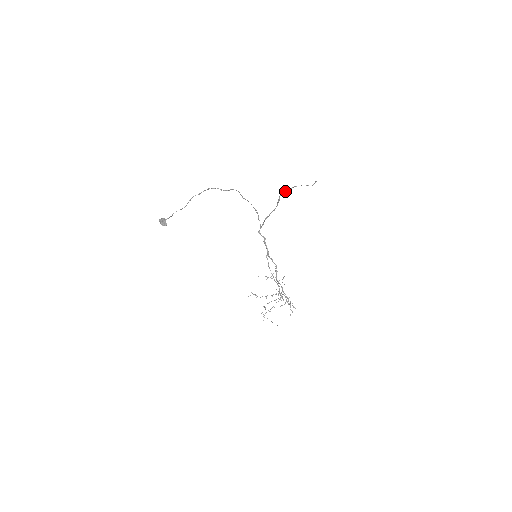
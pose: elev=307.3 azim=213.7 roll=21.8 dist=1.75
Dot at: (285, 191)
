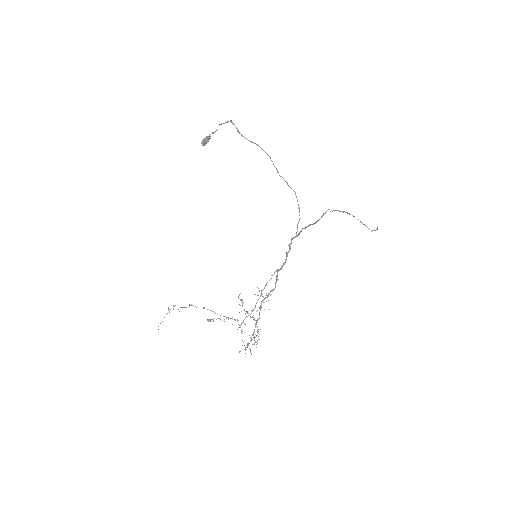
Dot at: occluded
